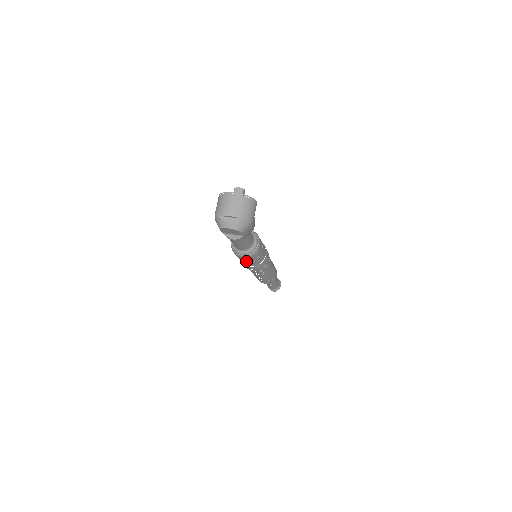
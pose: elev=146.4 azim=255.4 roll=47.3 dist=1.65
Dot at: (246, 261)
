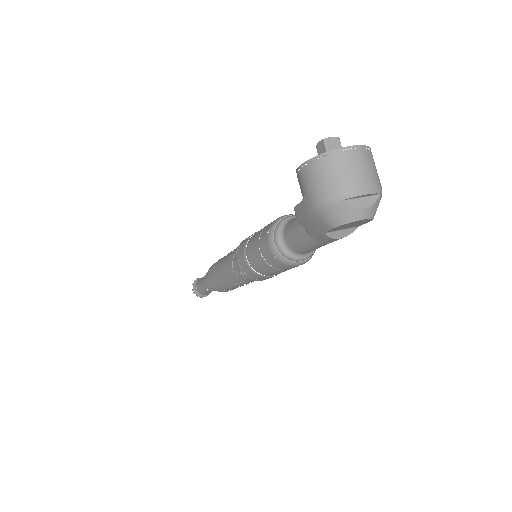
Dot at: (288, 269)
